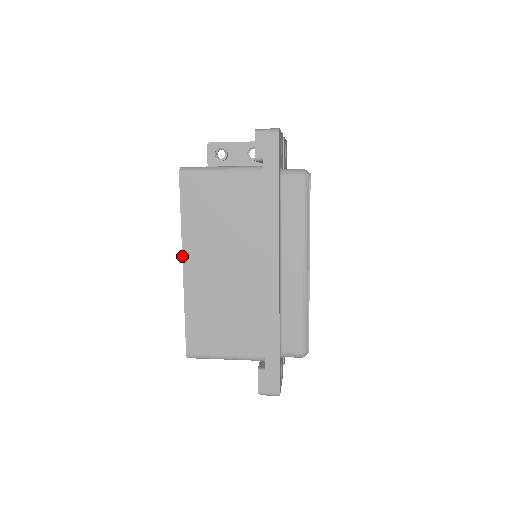
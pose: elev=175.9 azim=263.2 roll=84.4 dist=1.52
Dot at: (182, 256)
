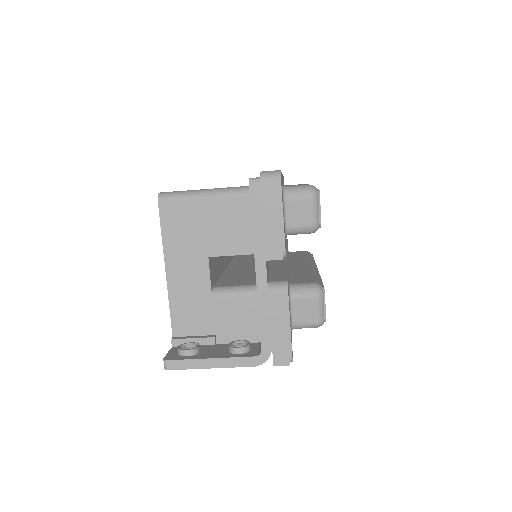
Dot at: occluded
